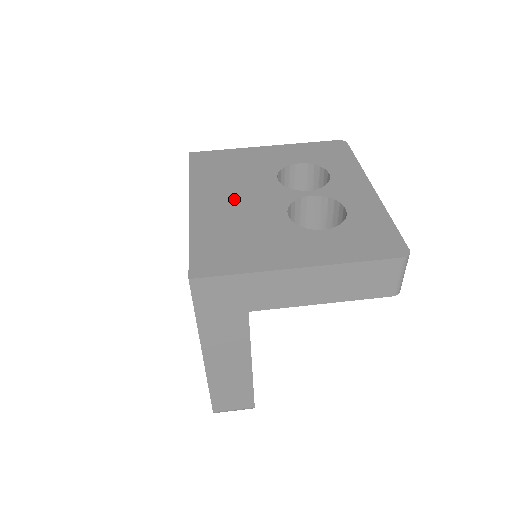
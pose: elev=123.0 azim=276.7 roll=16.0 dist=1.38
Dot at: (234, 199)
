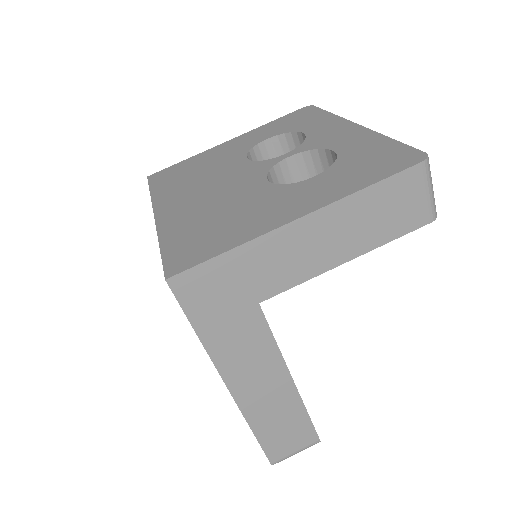
Dot at: (204, 192)
